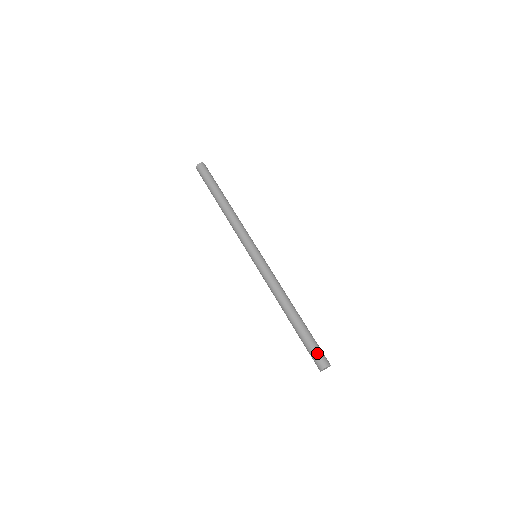
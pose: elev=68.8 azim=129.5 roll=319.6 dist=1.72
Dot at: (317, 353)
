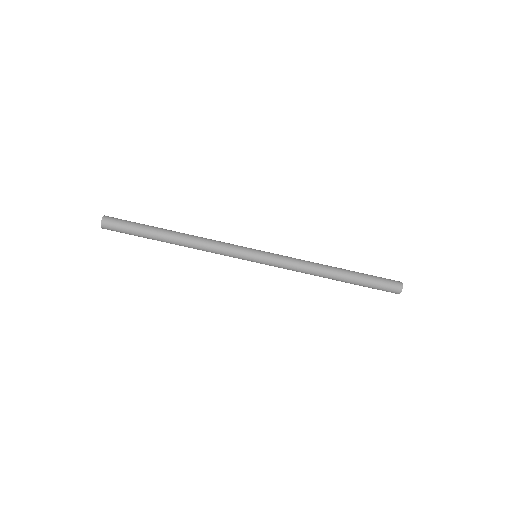
Dot at: (386, 287)
